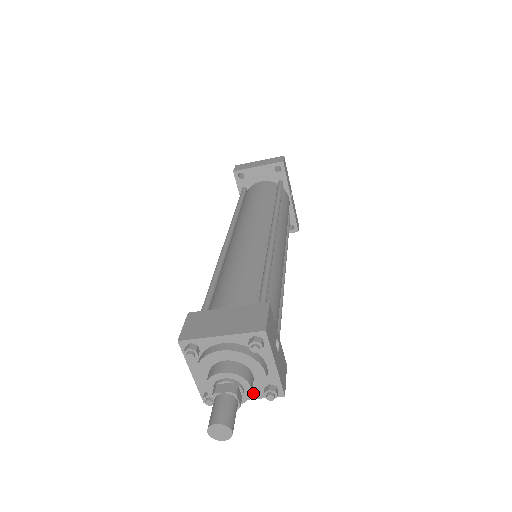
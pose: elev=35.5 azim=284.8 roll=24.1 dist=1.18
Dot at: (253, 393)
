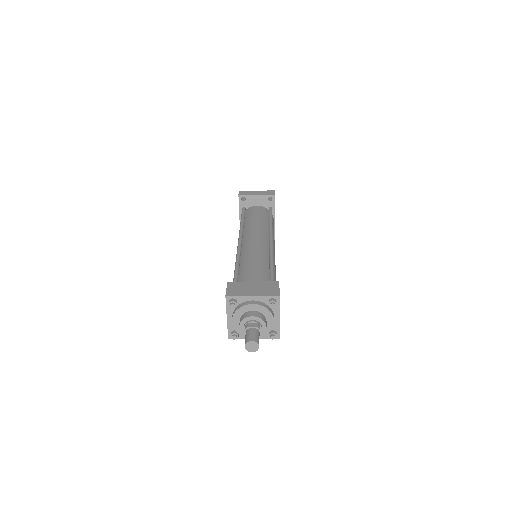
Dot at: occluded
